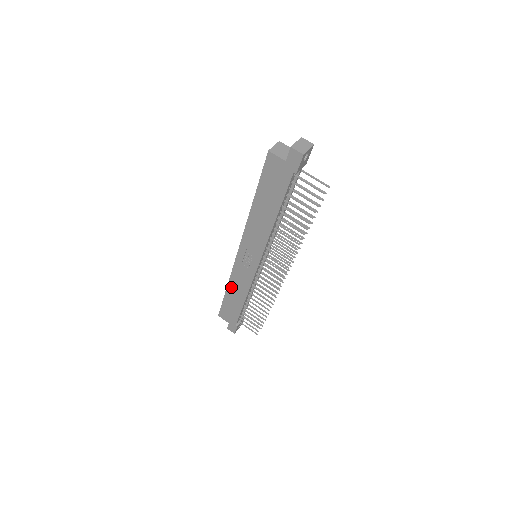
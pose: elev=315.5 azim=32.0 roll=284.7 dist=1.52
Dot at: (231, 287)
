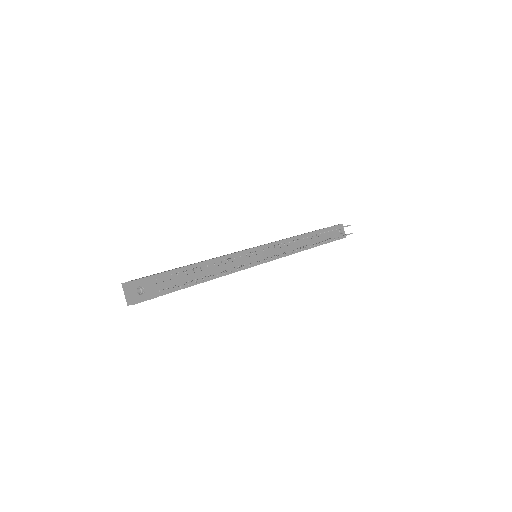
Dot at: occluded
